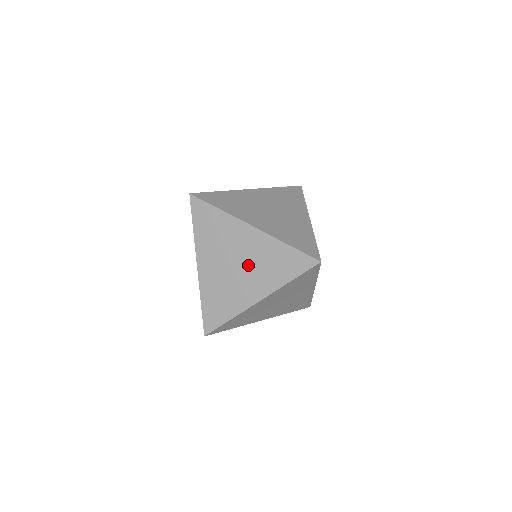
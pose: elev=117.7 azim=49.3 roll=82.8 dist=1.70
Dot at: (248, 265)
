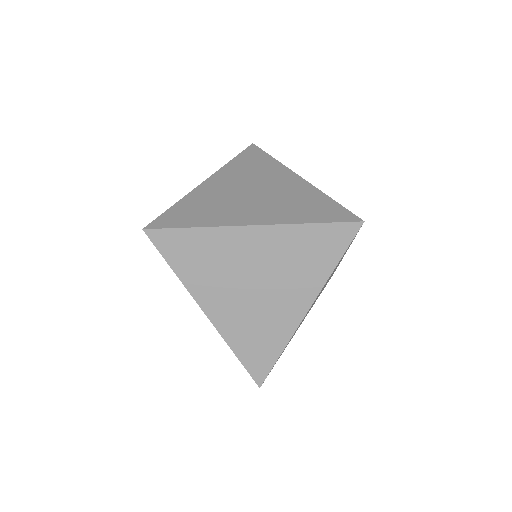
Dot at: (272, 276)
